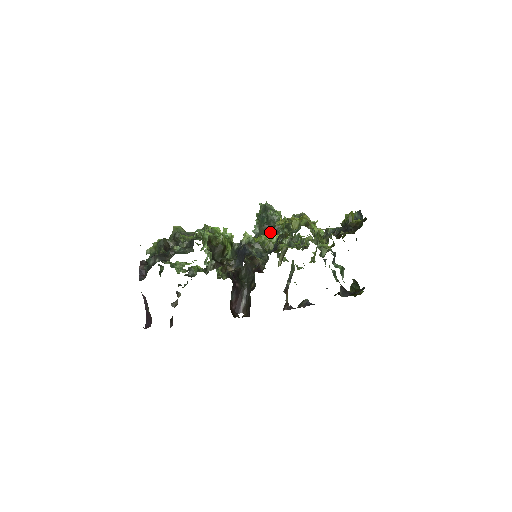
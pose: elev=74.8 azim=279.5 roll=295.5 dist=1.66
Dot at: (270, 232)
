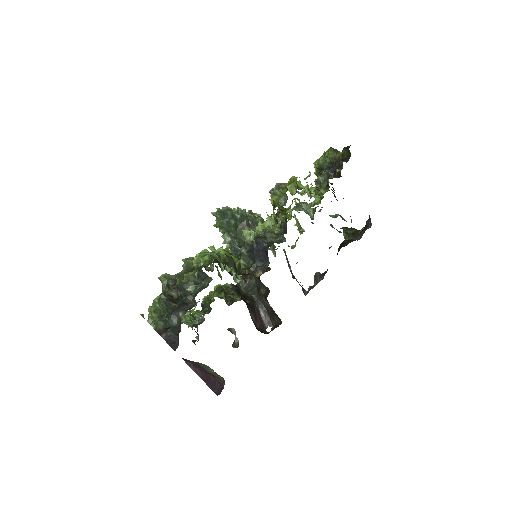
Dot at: (249, 228)
